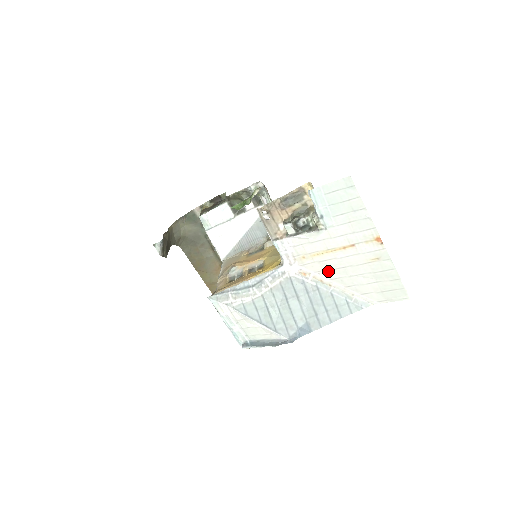
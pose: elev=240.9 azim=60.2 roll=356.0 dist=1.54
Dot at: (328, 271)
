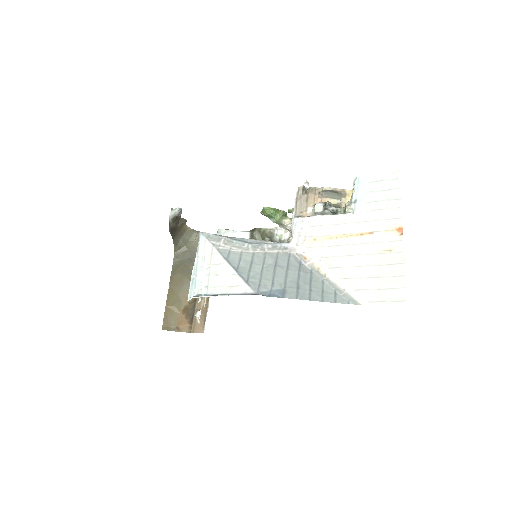
Dot at: (332, 258)
